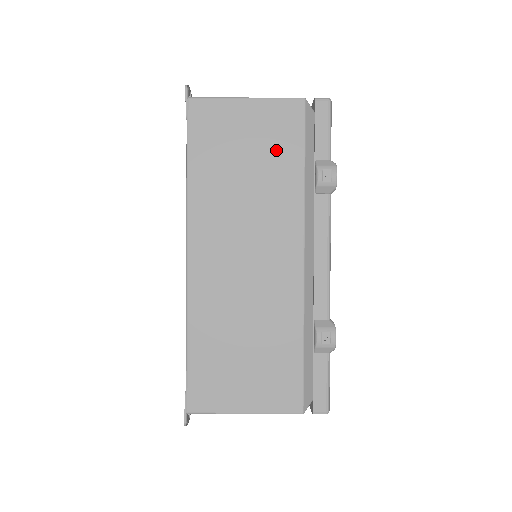
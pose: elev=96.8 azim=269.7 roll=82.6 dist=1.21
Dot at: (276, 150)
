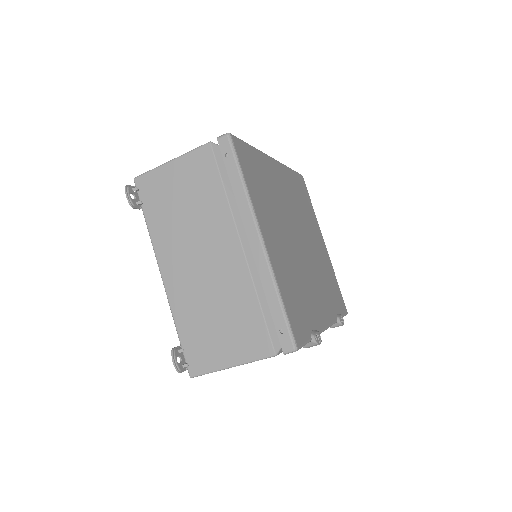
Dot at: occluded
